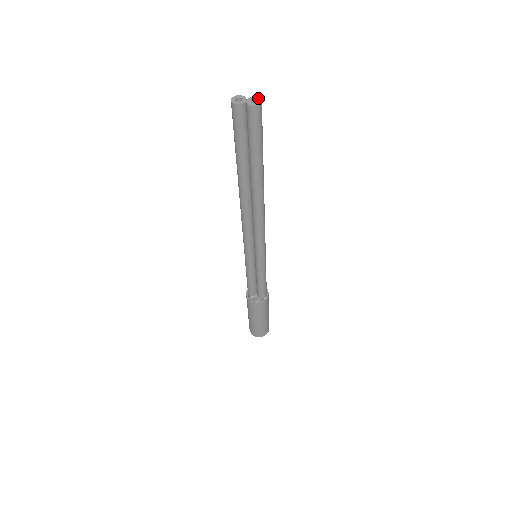
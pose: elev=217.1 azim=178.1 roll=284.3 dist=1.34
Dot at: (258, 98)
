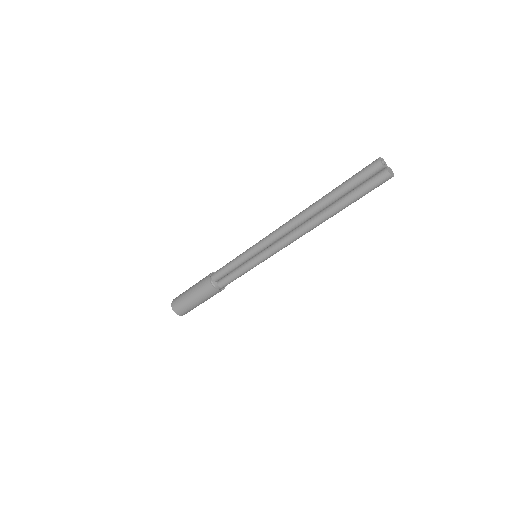
Dot at: occluded
